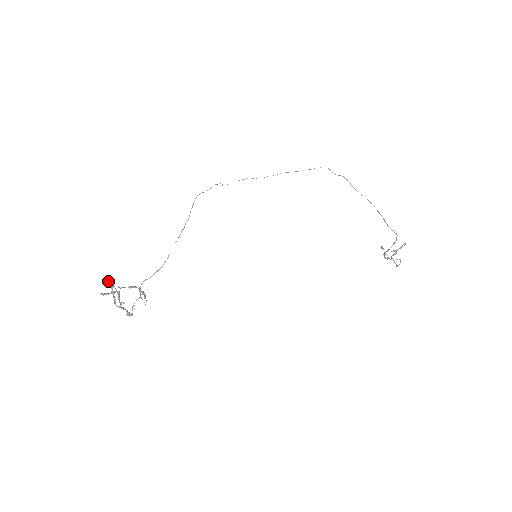
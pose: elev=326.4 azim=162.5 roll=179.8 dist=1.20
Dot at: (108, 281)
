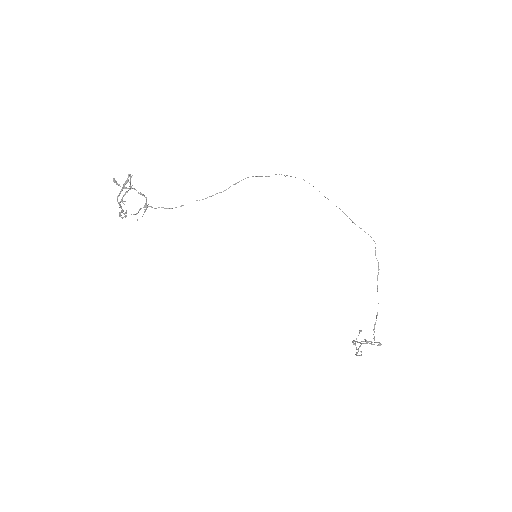
Dot at: occluded
